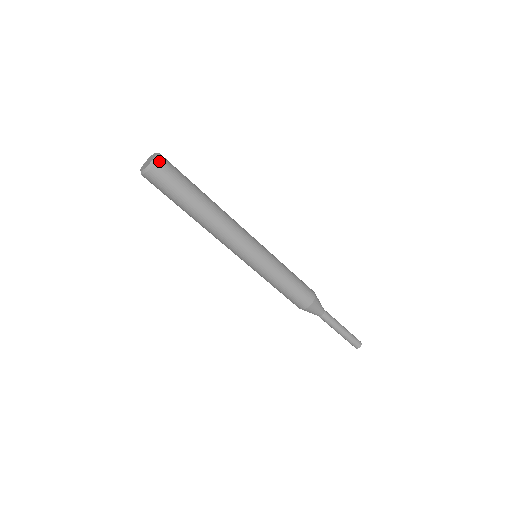
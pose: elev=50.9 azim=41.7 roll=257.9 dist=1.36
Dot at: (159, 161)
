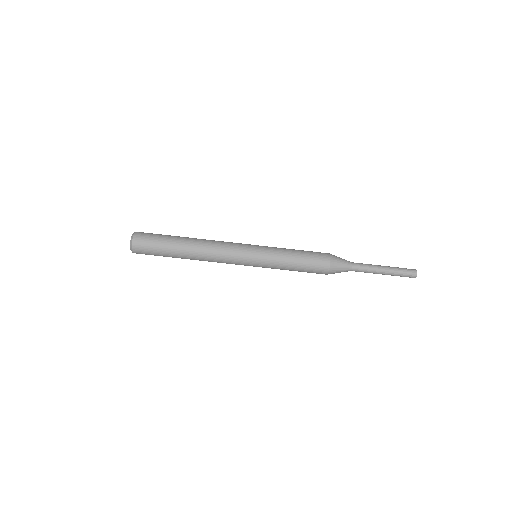
Dot at: (134, 242)
